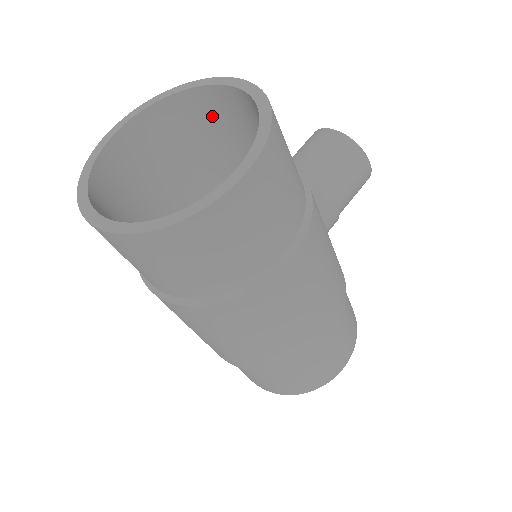
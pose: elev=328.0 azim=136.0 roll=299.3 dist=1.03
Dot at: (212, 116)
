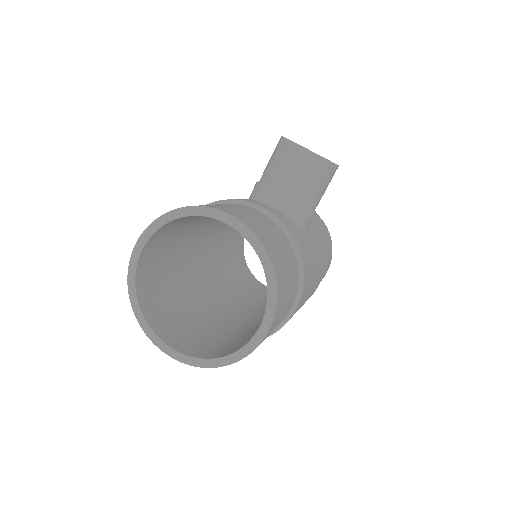
Dot at: occluded
